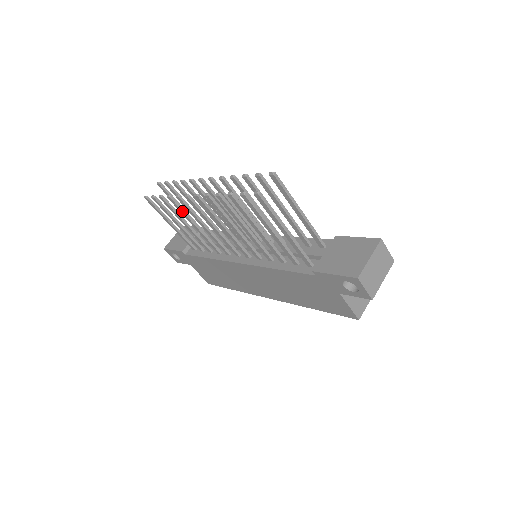
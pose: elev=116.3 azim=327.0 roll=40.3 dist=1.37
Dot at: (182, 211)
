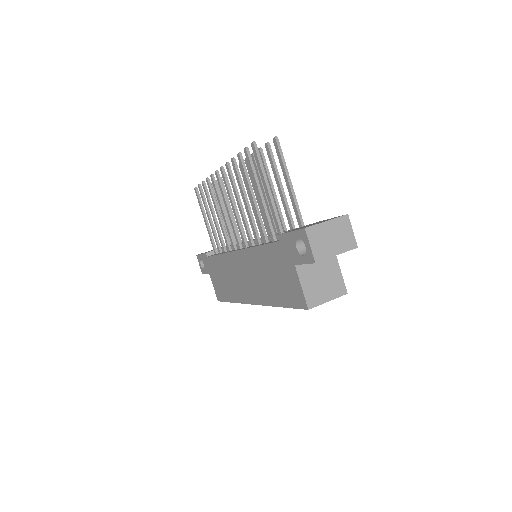
Dot at: (212, 195)
